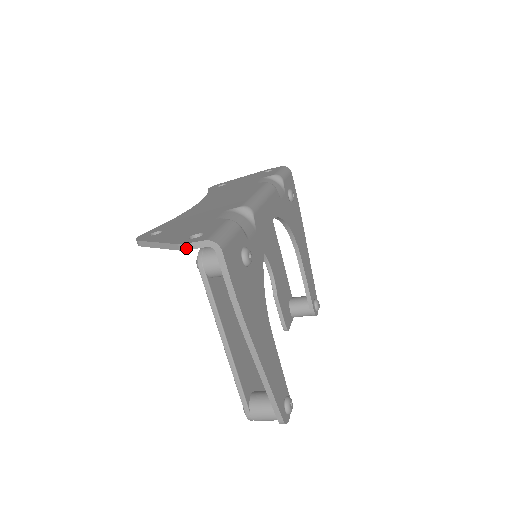
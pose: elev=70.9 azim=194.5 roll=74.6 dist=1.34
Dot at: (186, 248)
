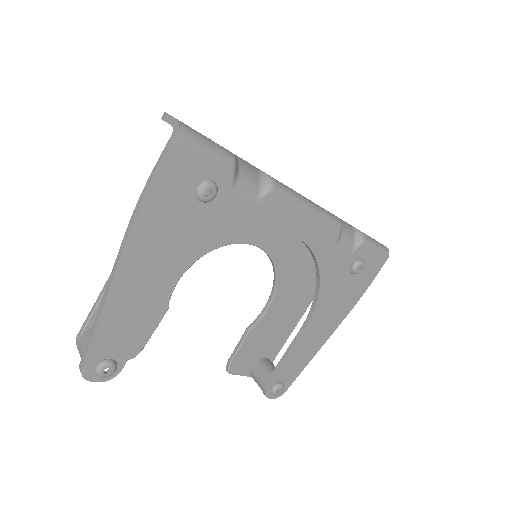
Dot at: (163, 117)
